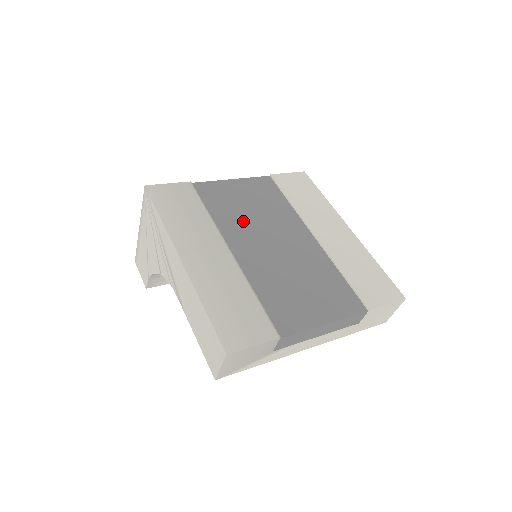
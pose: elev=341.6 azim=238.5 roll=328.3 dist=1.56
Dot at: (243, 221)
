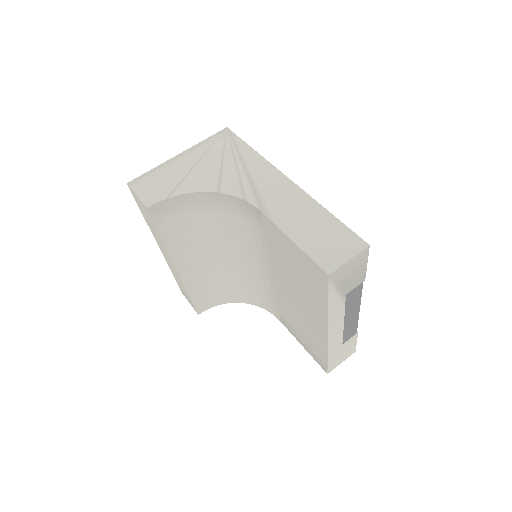
Dot at: occluded
